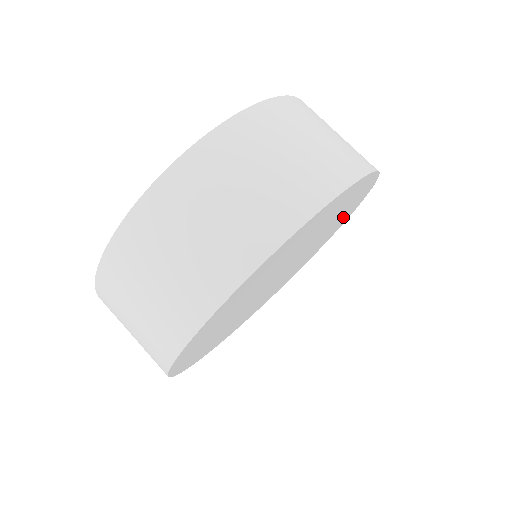
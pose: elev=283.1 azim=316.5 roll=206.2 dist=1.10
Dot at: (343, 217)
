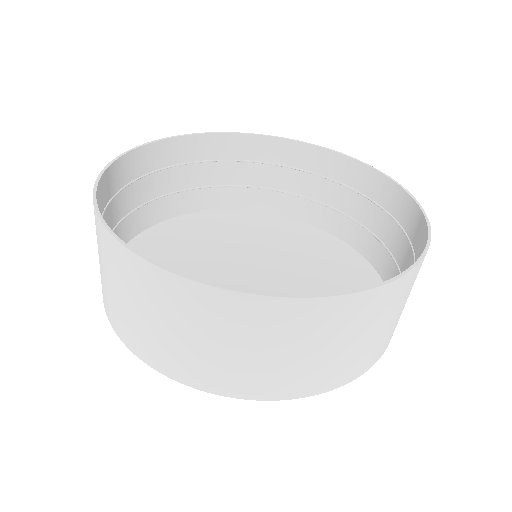
Dot at: (346, 272)
